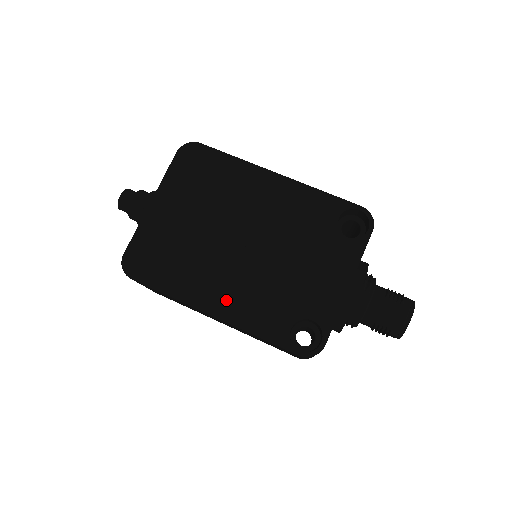
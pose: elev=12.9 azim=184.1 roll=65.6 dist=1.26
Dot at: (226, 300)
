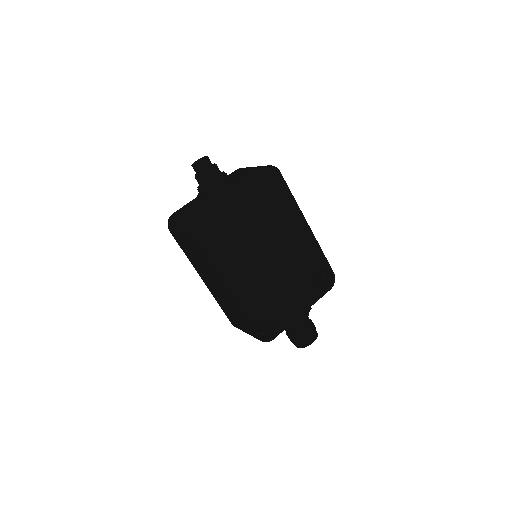
Dot at: (239, 284)
